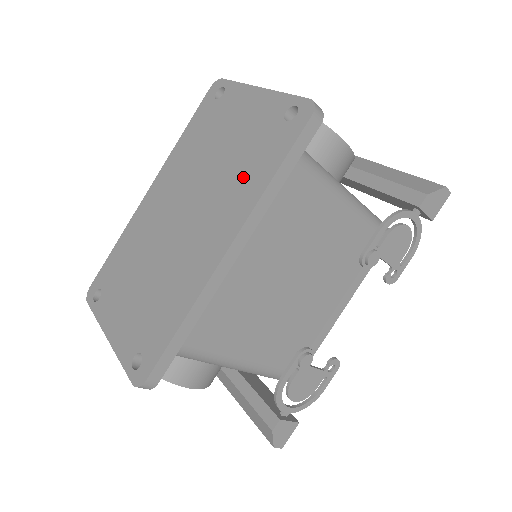
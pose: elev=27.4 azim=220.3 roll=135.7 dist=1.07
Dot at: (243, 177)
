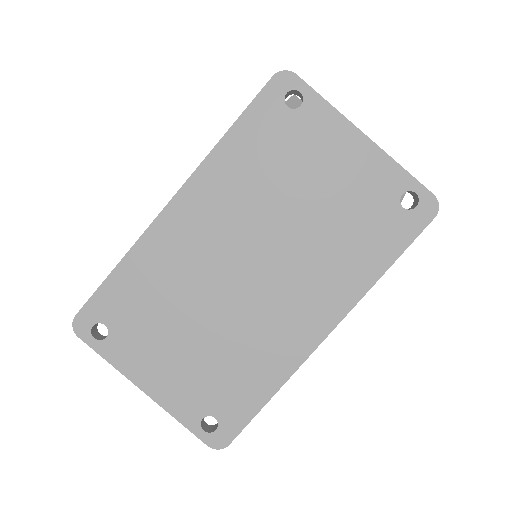
Dot at: (346, 254)
